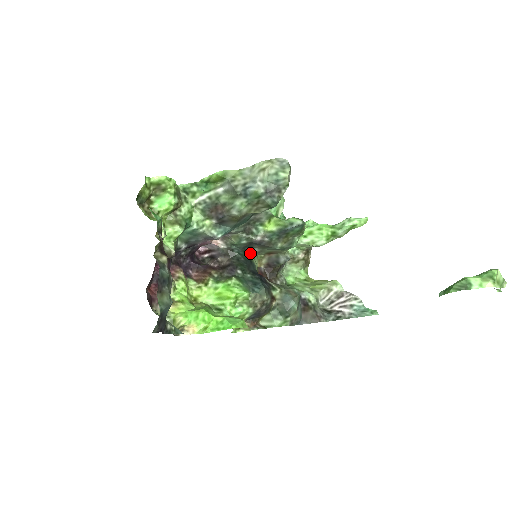
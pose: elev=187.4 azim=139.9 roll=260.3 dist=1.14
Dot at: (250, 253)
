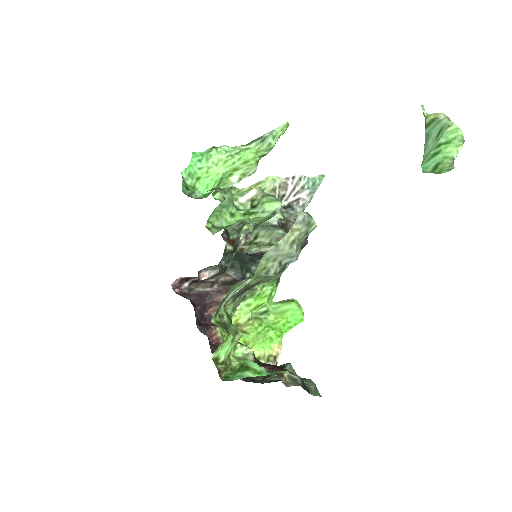
Dot at: (226, 247)
